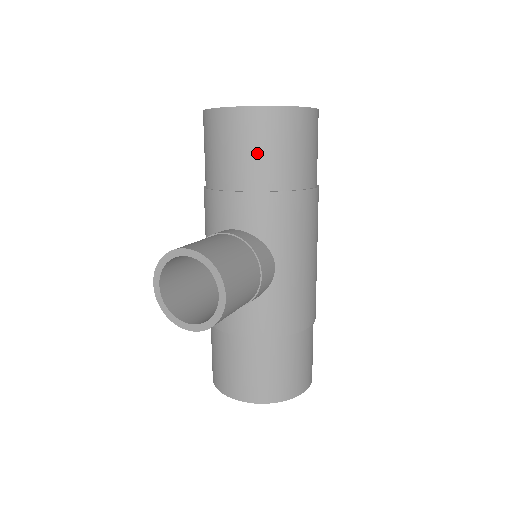
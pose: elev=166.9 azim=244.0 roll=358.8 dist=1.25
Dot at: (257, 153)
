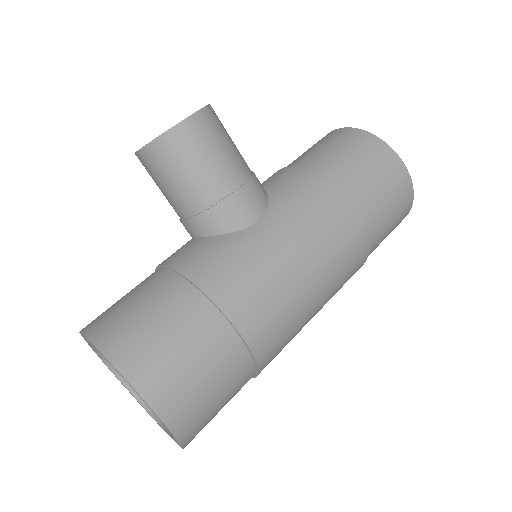
Dot at: (326, 149)
